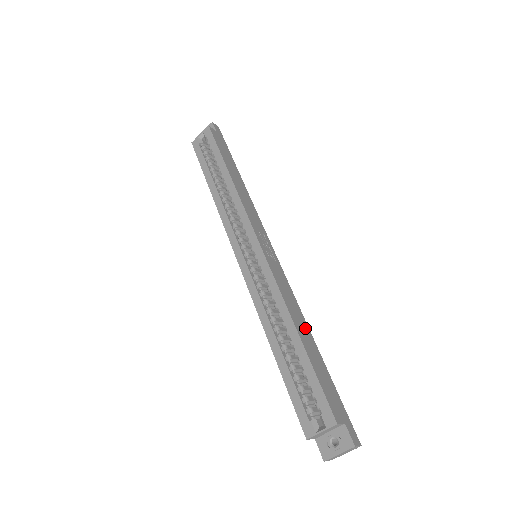
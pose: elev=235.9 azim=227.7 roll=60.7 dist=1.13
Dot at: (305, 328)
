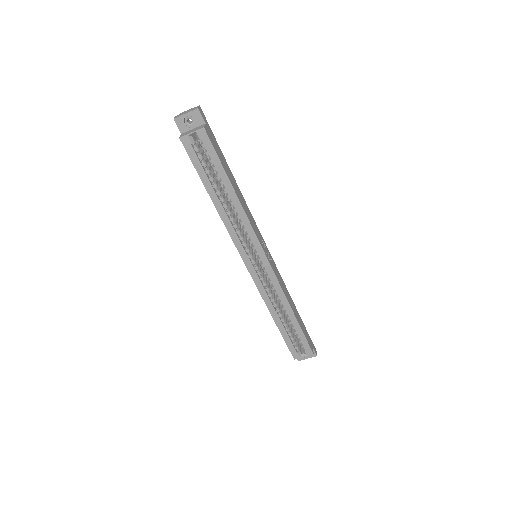
Dot at: (292, 303)
